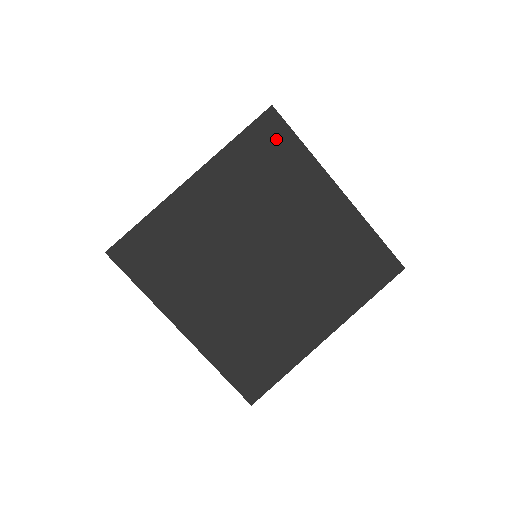
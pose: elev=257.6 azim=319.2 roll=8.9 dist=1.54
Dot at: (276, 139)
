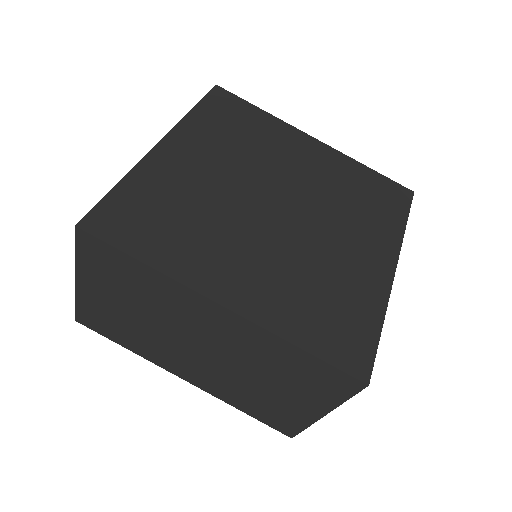
Dot at: (233, 107)
